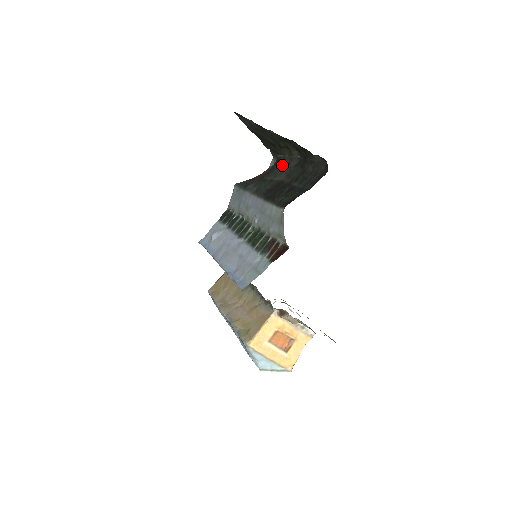
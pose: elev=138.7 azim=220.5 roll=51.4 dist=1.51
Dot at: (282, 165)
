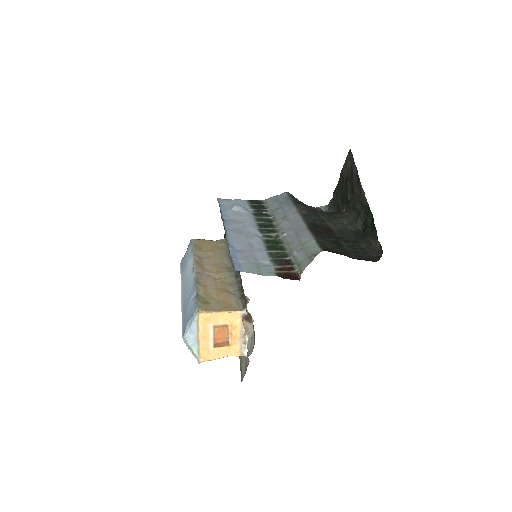
Dot at: (341, 219)
